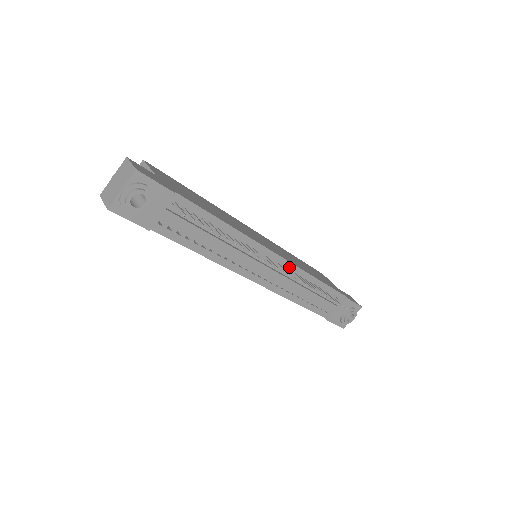
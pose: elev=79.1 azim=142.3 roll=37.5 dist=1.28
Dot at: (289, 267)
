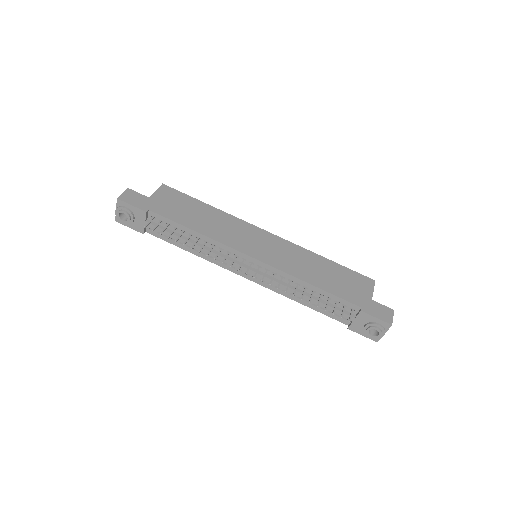
Dot at: (273, 270)
